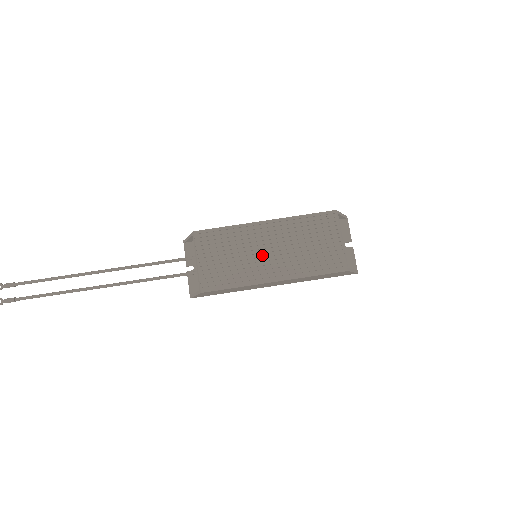
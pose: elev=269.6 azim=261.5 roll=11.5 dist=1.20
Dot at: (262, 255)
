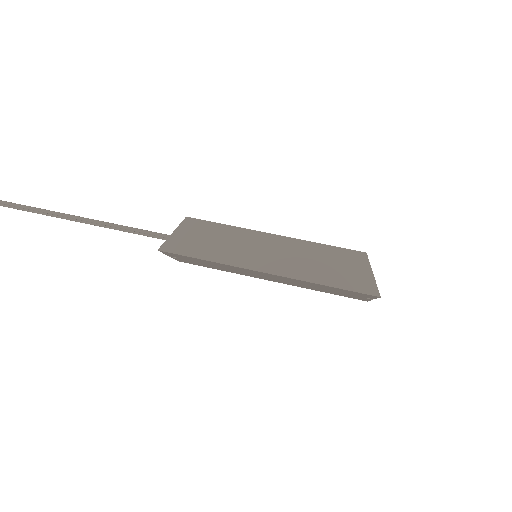
Dot at: occluded
